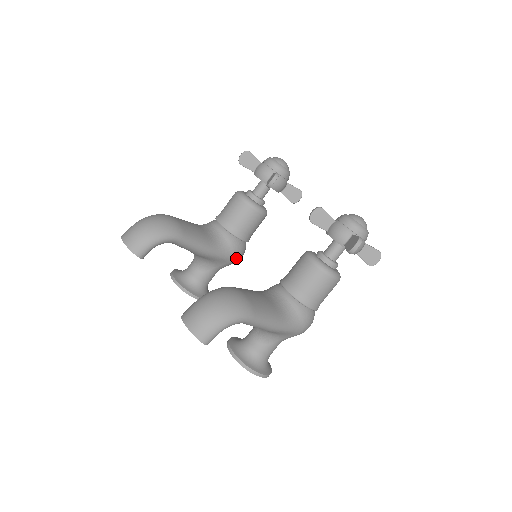
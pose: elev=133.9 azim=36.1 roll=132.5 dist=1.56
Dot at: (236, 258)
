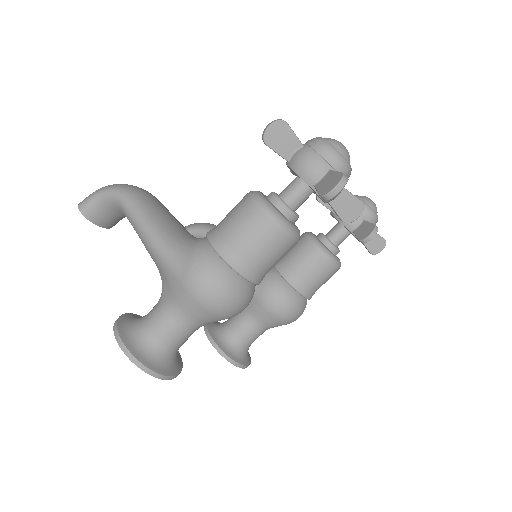
Dot at: (266, 296)
